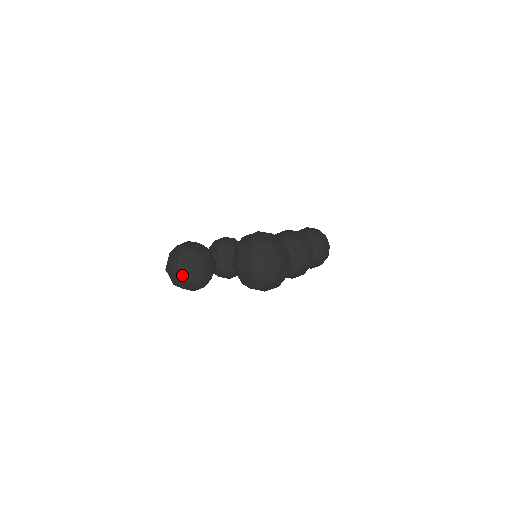
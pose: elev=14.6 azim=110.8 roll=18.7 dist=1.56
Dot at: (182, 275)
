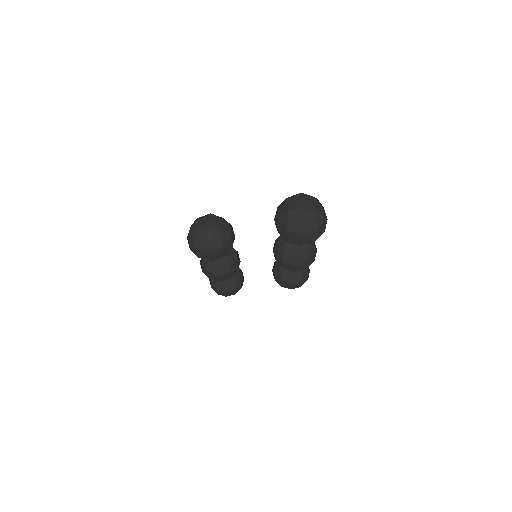
Dot at: (210, 236)
